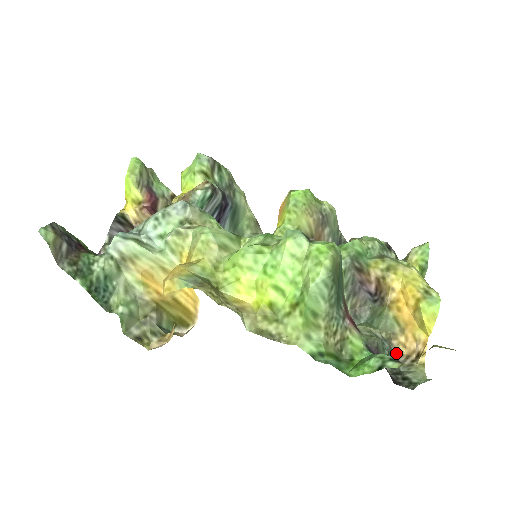
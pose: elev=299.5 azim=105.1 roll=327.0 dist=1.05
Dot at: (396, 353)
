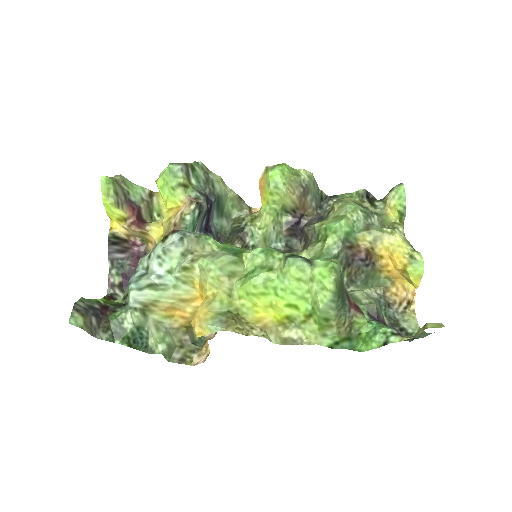
Dot at: (390, 302)
